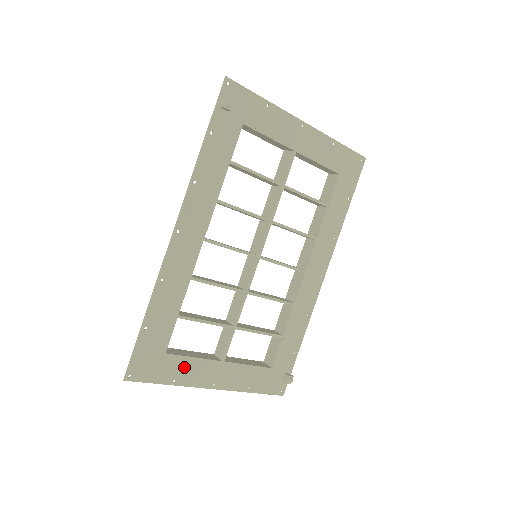
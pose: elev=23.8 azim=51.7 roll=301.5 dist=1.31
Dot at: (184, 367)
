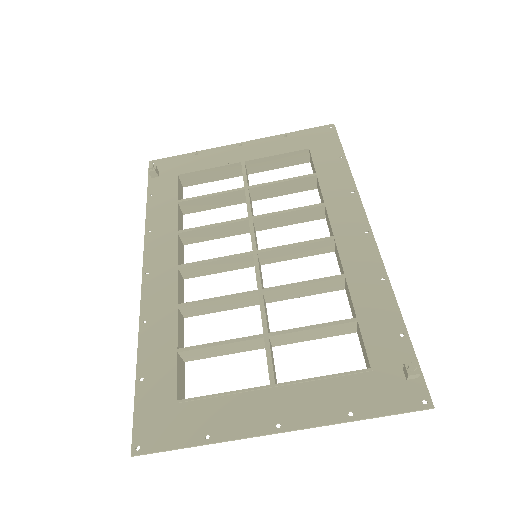
Dot at: (214, 412)
